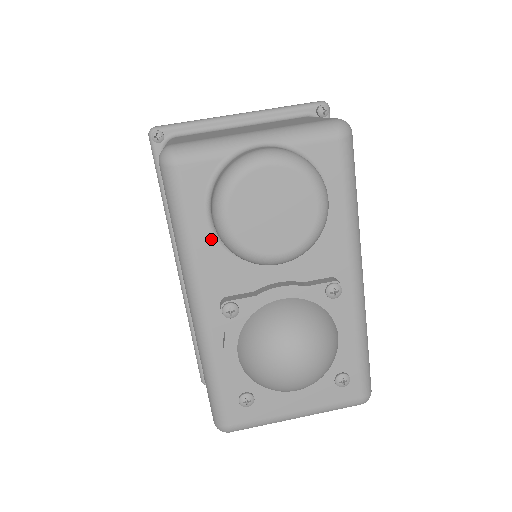
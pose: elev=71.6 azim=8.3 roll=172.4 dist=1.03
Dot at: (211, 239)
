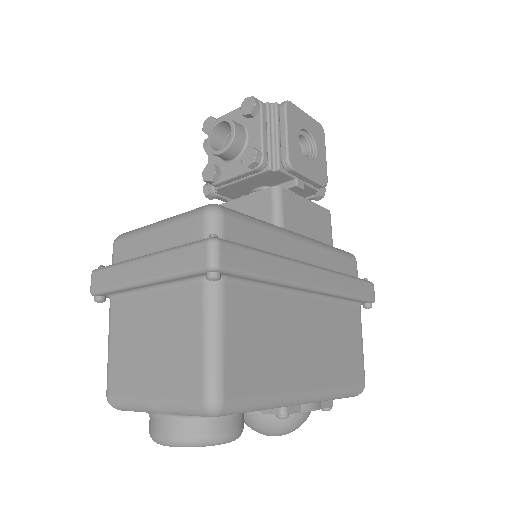
Dot at: occluded
